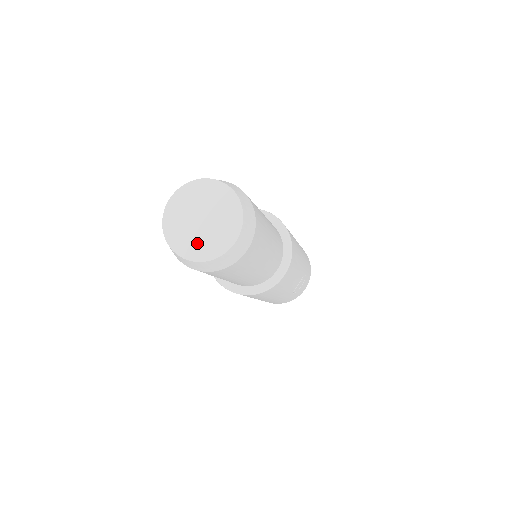
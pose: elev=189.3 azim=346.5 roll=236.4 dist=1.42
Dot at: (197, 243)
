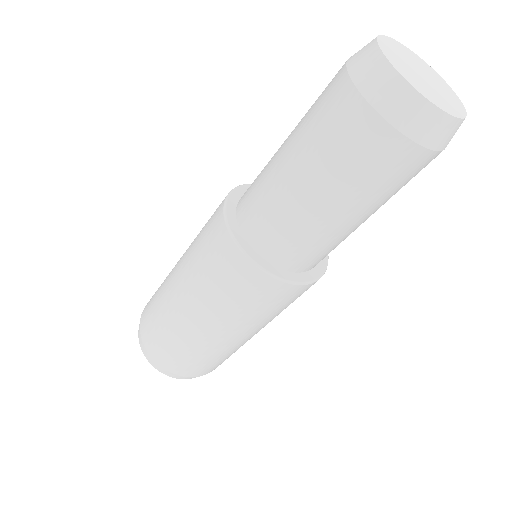
Dot at: (437, 96)
